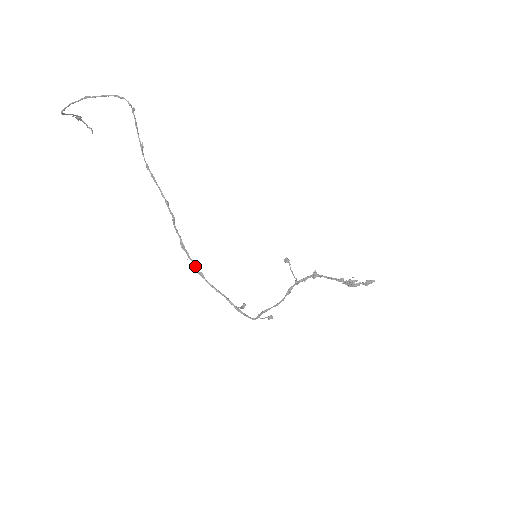
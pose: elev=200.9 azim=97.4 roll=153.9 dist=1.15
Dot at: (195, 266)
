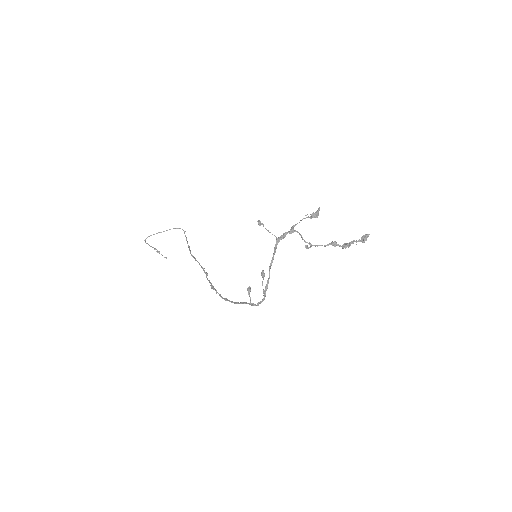
Dot at: (221, 296)
